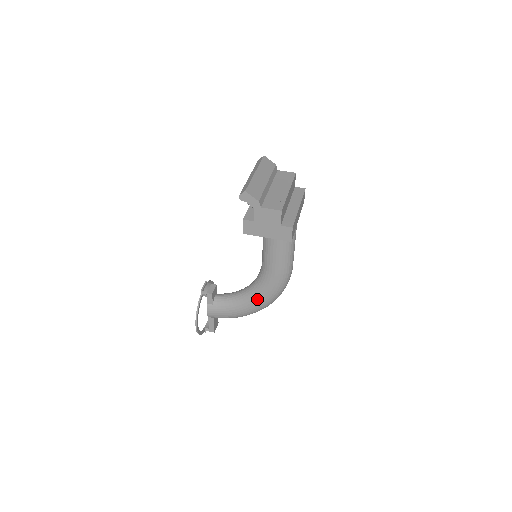
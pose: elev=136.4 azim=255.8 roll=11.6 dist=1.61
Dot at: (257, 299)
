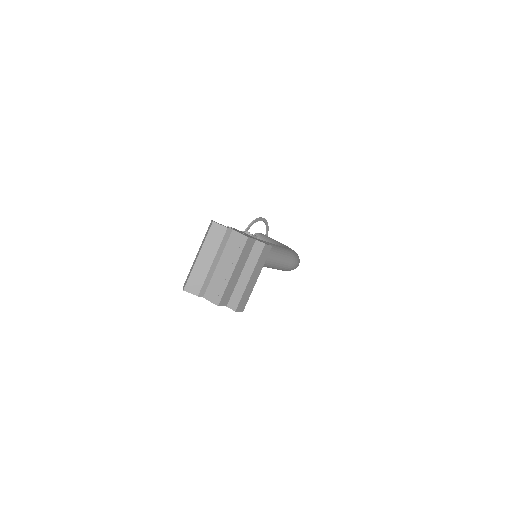
Dot at: occluded
